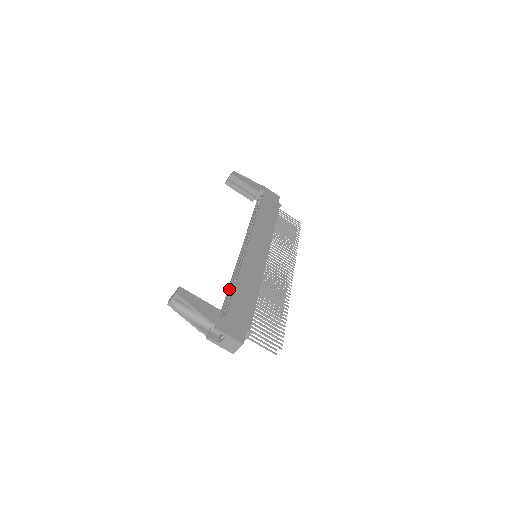
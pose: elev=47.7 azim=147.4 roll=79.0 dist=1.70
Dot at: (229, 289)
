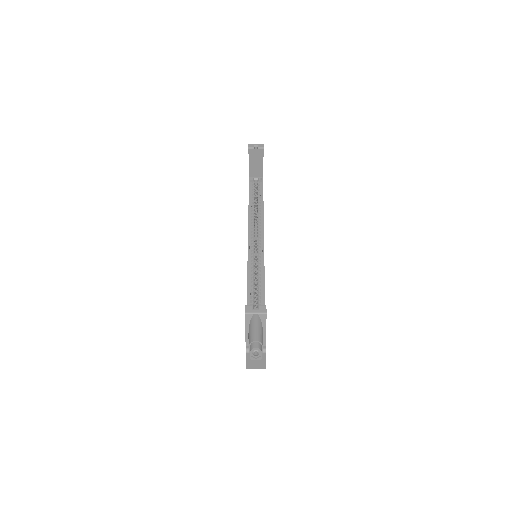
Dot at: (249, 293)
